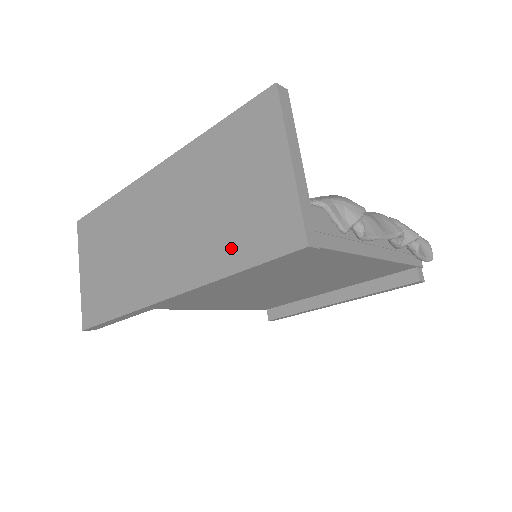
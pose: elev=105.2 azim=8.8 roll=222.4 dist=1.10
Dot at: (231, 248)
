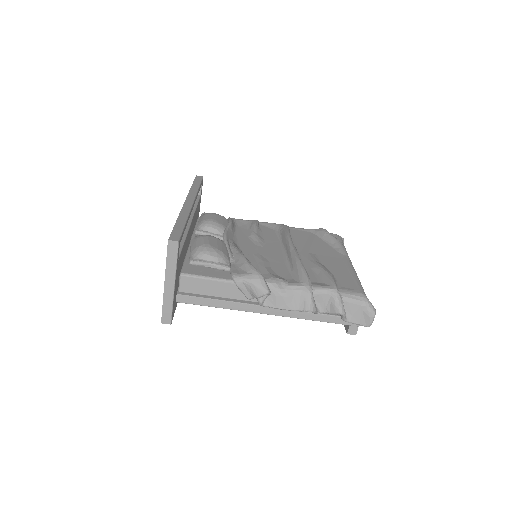
Dot at: occluded
